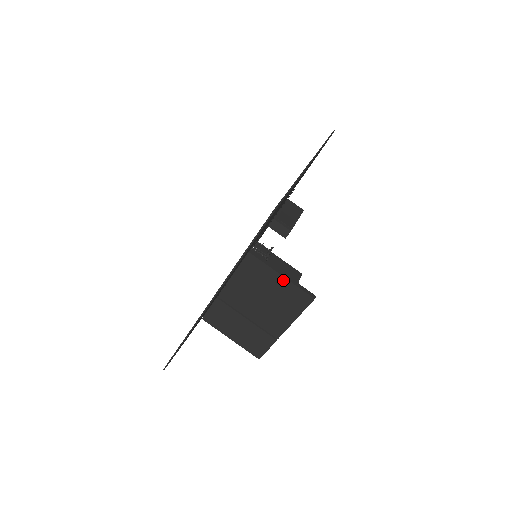
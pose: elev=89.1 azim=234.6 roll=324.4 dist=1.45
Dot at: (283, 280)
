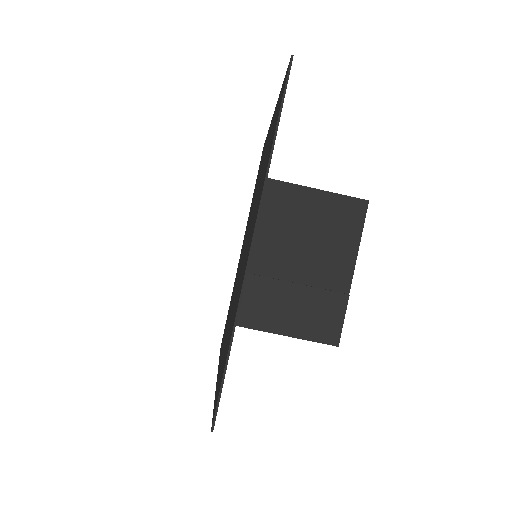
Dot at: (322, 195)
